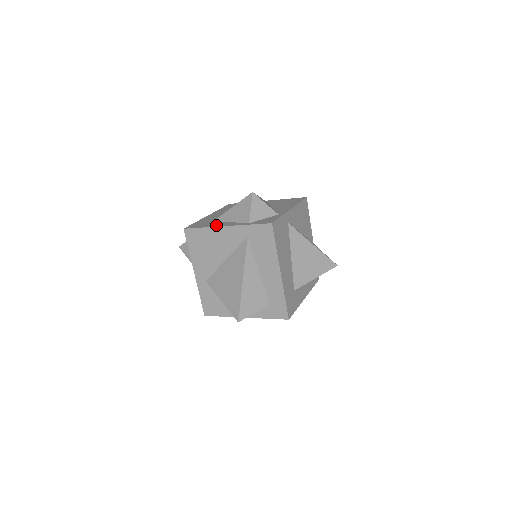
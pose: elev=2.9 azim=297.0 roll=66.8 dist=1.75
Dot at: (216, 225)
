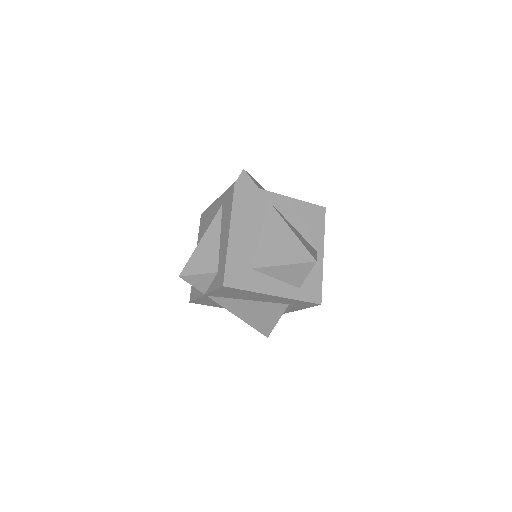
Dot at: occluded
